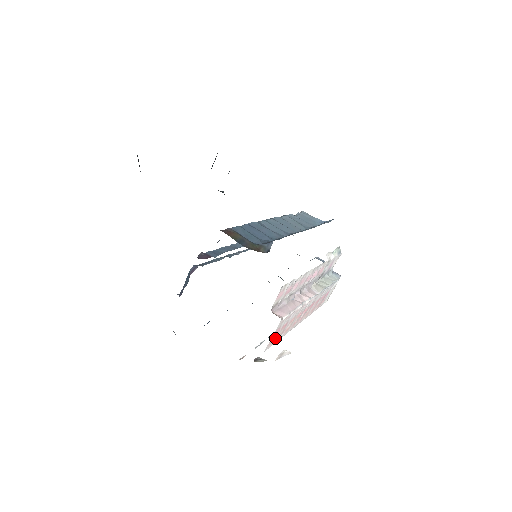
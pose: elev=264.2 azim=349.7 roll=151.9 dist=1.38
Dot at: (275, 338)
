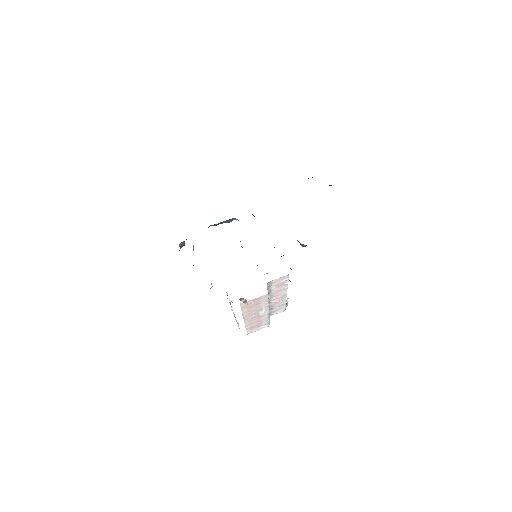
Dot at: (249, 304)
